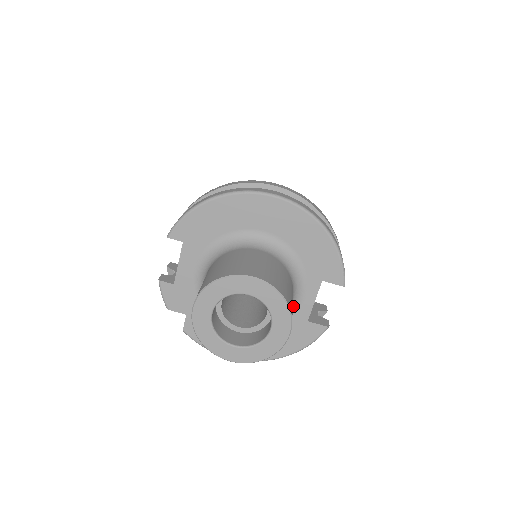
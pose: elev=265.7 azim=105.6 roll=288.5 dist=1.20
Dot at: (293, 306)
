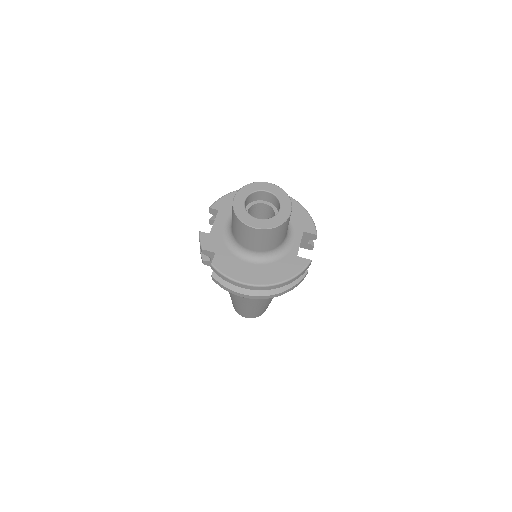
Dot at: (287, 245)
